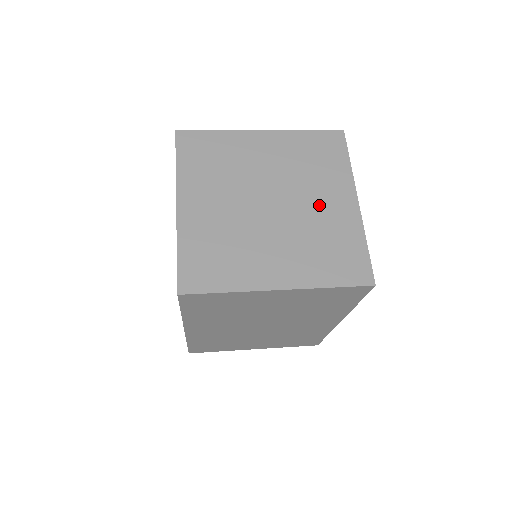
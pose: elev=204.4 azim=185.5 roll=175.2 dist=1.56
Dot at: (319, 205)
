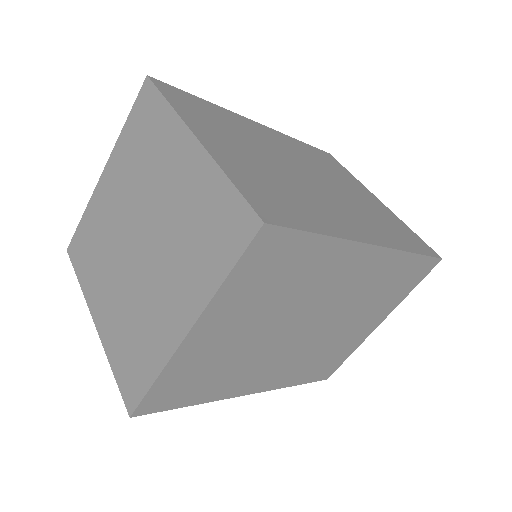
Dot at: (169, 190)
